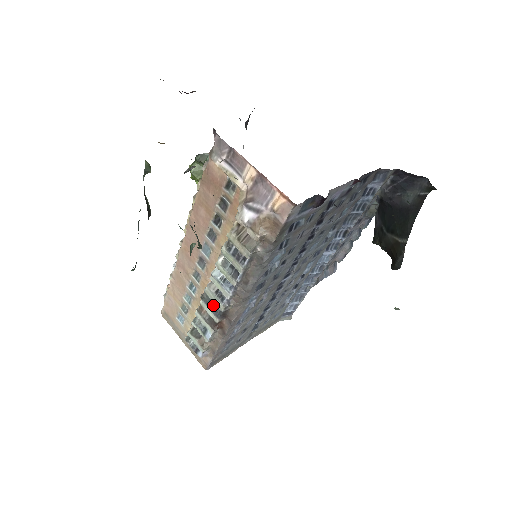
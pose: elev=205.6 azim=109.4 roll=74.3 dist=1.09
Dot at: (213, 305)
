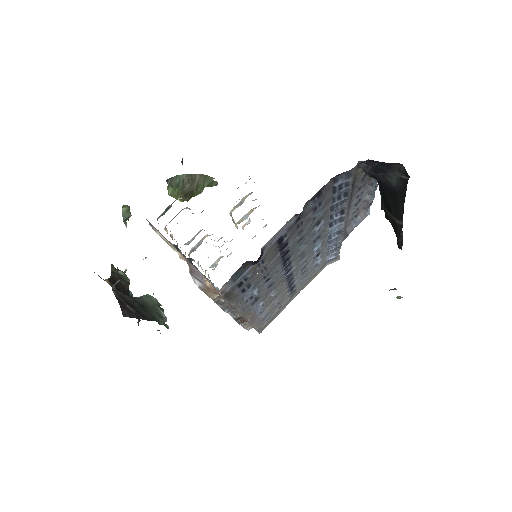
Dot at: occluded
